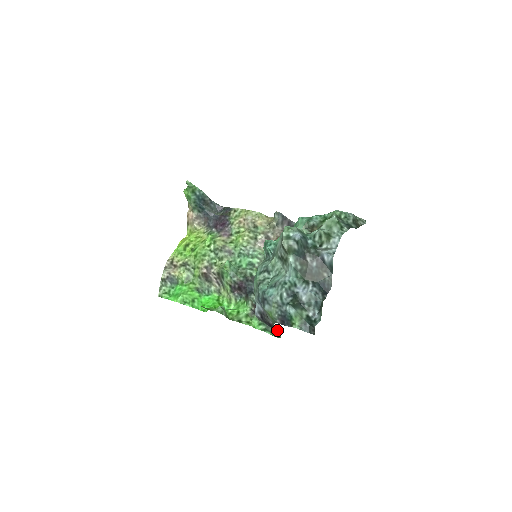
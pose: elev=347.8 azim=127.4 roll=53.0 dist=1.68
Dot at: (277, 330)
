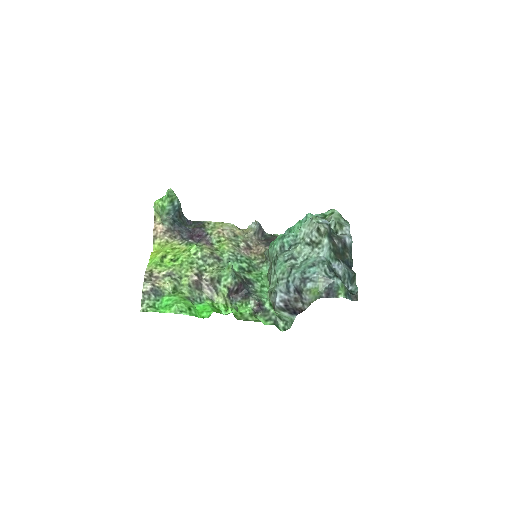
Dot at: (284, 323)
